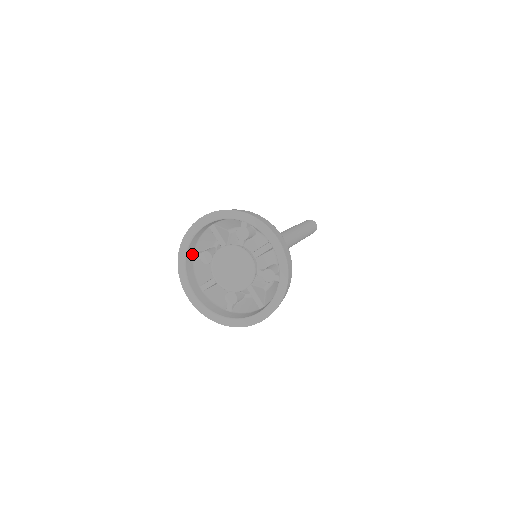
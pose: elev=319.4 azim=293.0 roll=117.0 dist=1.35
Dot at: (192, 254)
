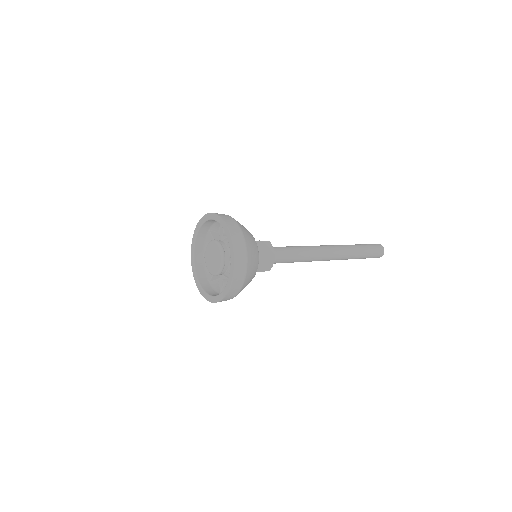
Dot at: (202, 255)
